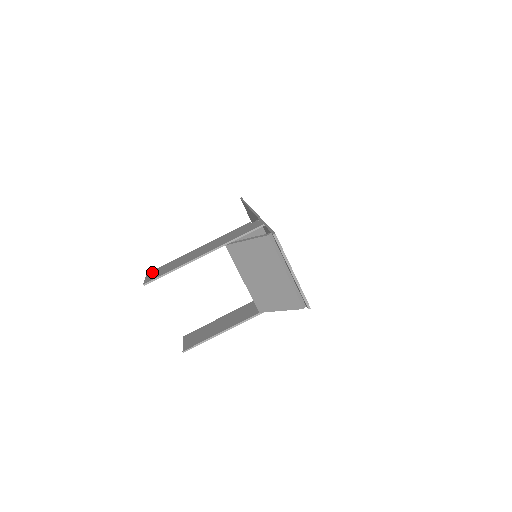
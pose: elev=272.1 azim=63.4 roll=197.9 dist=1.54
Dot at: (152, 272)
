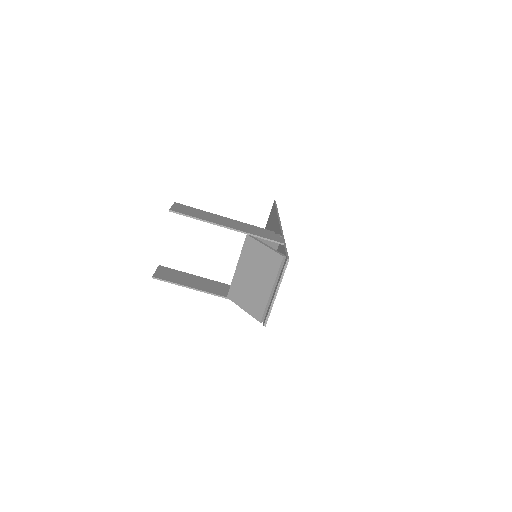
Dot at: (180, 205)
